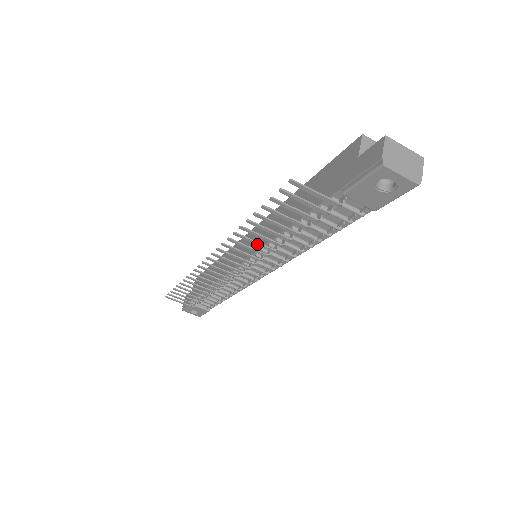
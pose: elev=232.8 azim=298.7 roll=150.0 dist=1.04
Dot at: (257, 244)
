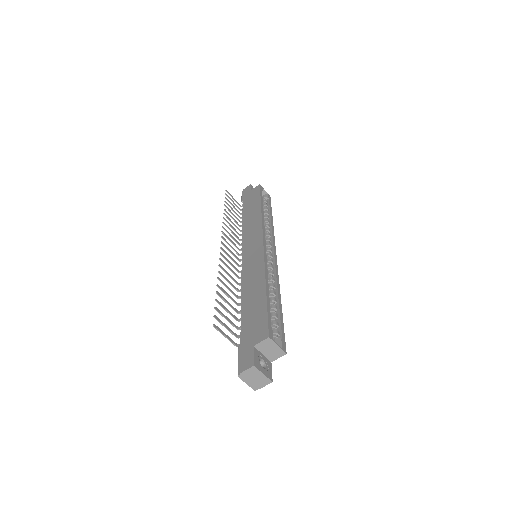
Dot at: (230, 283)
